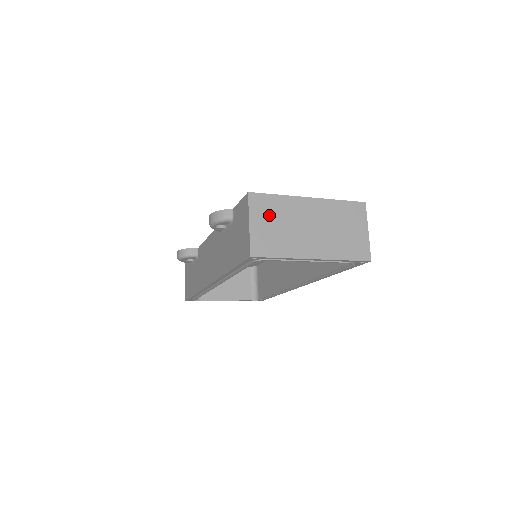
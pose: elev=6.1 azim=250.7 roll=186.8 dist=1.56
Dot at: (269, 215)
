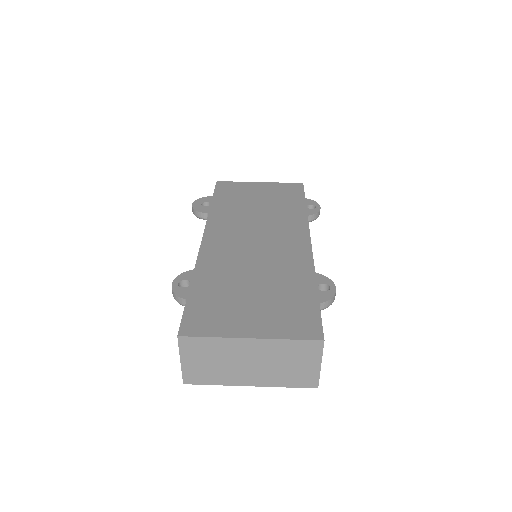
Dot at: (202, 354)
